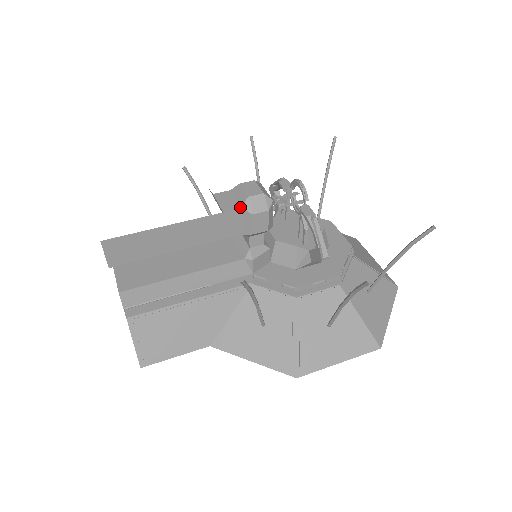
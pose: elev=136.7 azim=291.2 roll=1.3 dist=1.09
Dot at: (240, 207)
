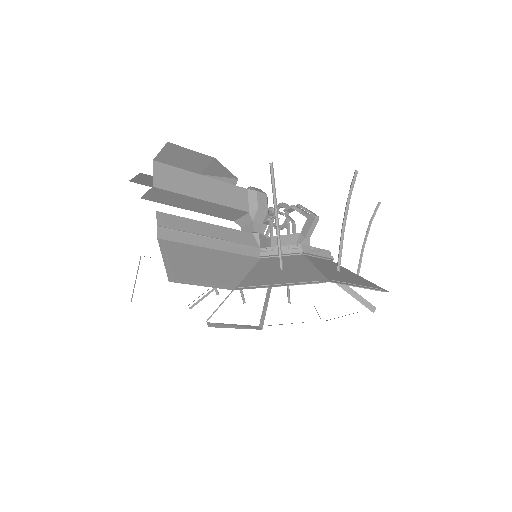
Dot at: (246, 189)
